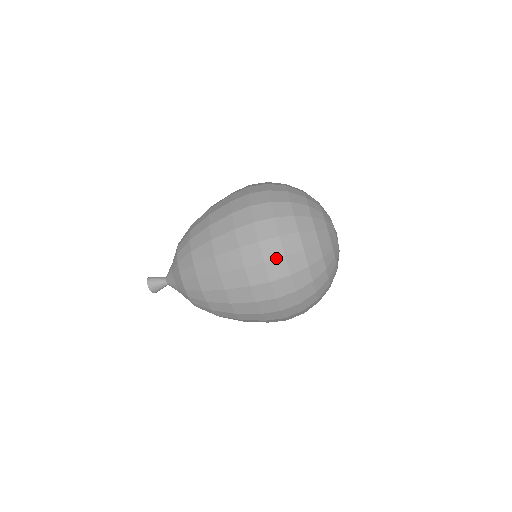
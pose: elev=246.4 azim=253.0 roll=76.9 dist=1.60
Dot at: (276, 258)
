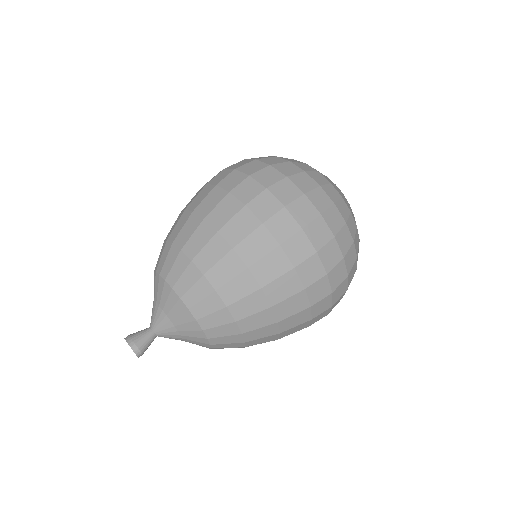
Dot at: (236, 163)
